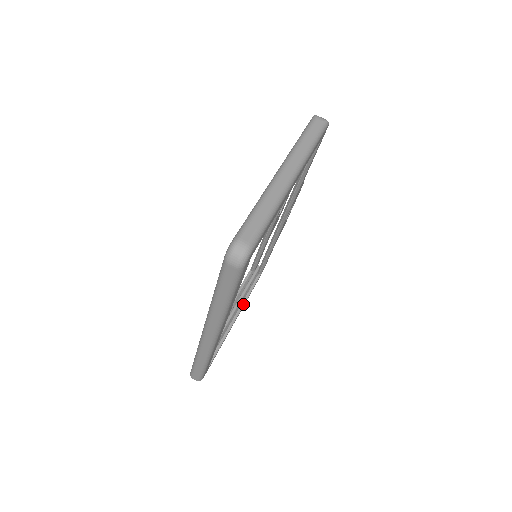
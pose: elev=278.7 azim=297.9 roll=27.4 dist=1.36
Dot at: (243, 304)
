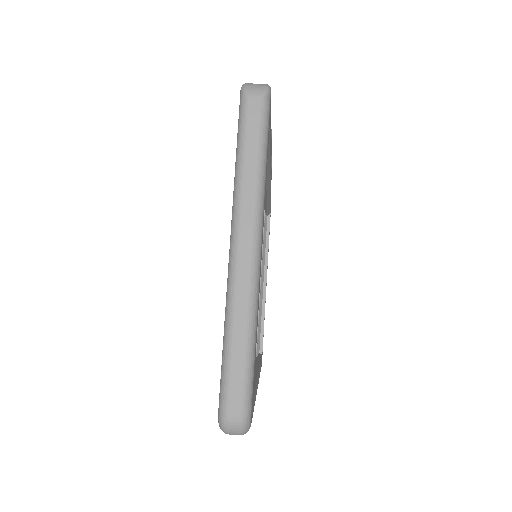
Dot at: (266, 262)
